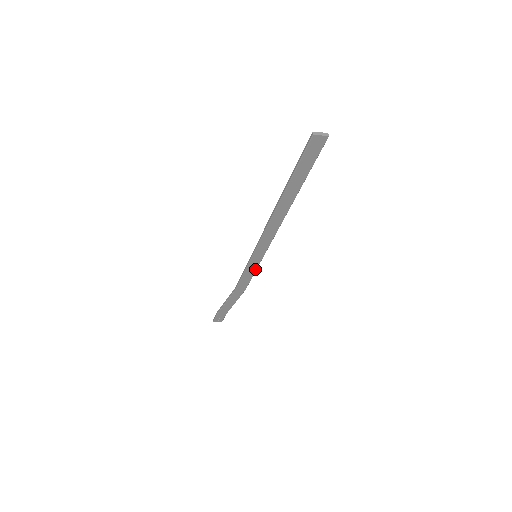
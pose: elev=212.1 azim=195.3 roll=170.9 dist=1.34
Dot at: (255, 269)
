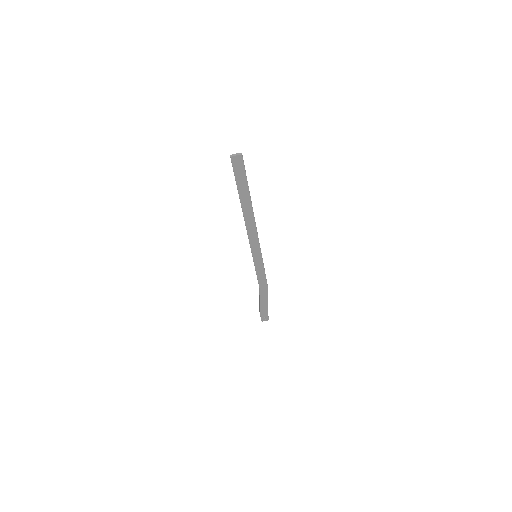
Dot at: (263, 267)
